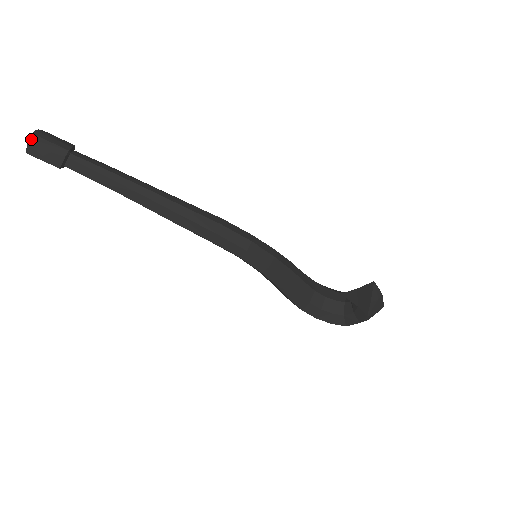
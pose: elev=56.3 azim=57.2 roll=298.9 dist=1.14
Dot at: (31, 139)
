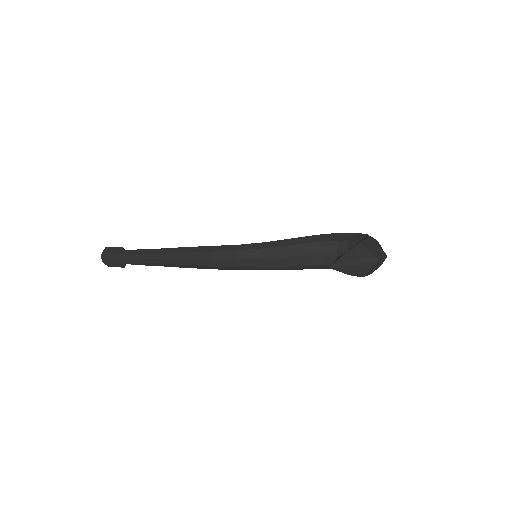
Dot at: (103, 262)
